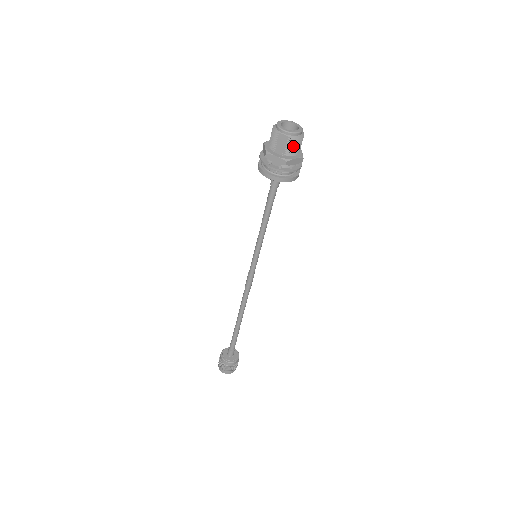
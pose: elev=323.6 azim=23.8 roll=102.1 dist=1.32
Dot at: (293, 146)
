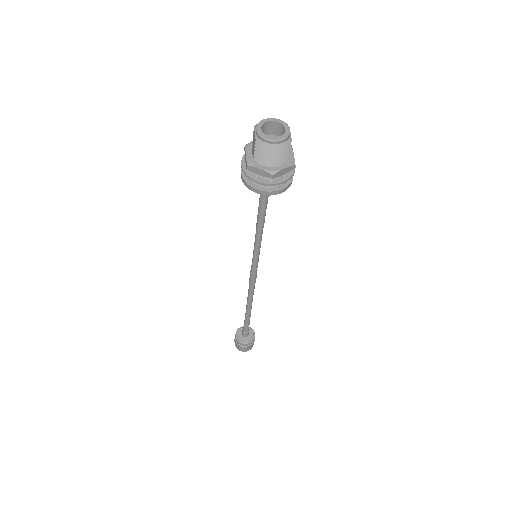
Dot at: (259, 152)
